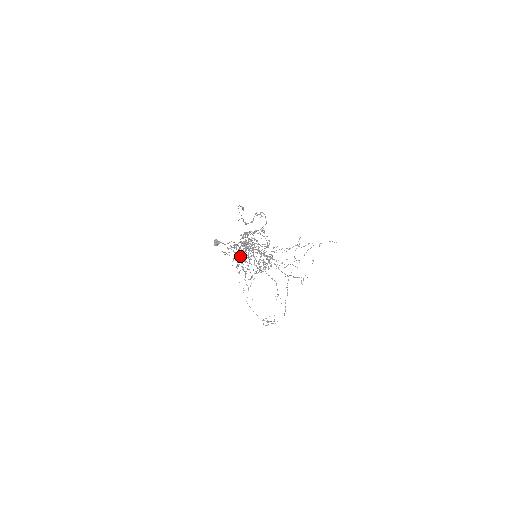
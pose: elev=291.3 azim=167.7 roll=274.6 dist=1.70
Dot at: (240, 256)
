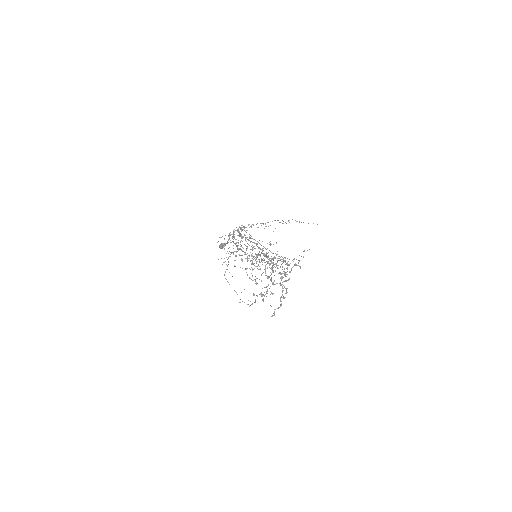
Dot at: (249, 268)
